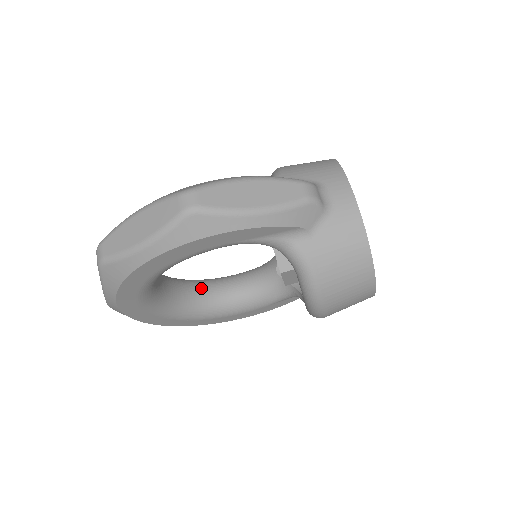
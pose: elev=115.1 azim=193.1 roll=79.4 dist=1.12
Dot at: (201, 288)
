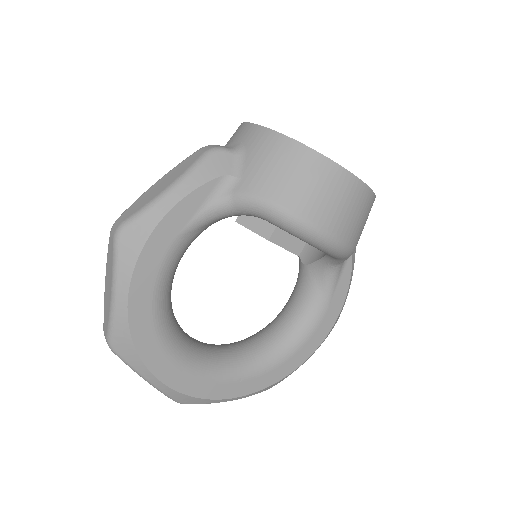
Dot at: (258, 335)
